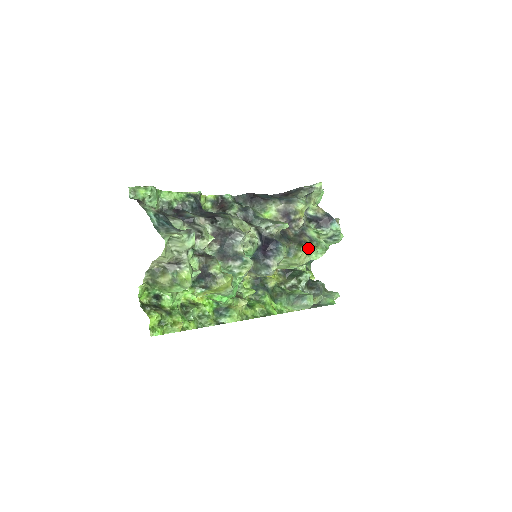
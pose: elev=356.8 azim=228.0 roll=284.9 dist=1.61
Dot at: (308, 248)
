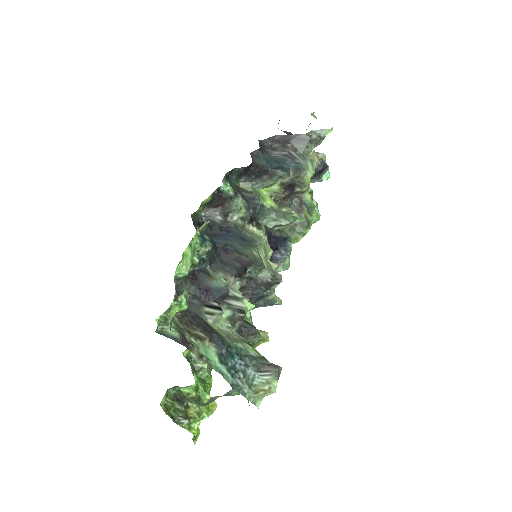
Dot at: (310, 228)
